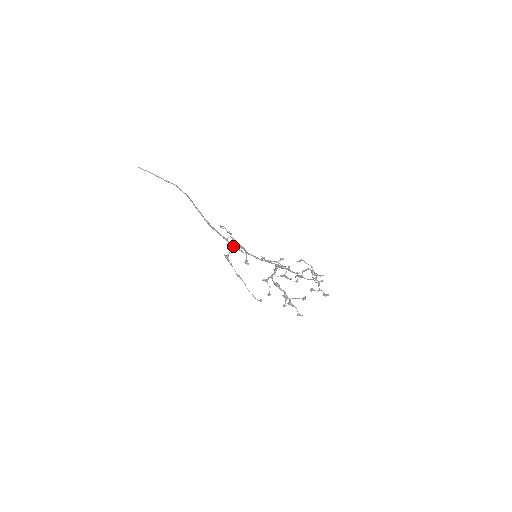
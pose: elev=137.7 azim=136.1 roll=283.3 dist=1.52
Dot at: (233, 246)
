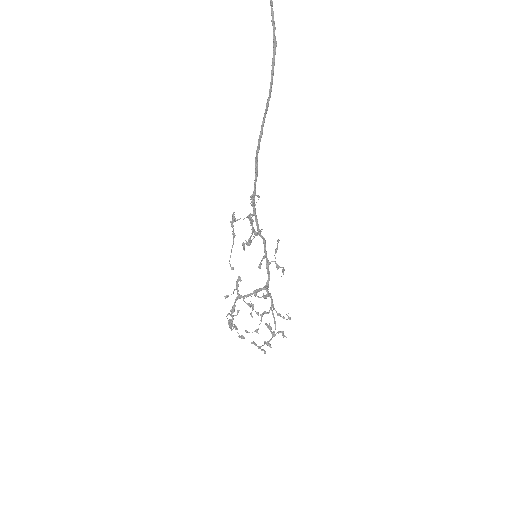
Dot at: occluded
